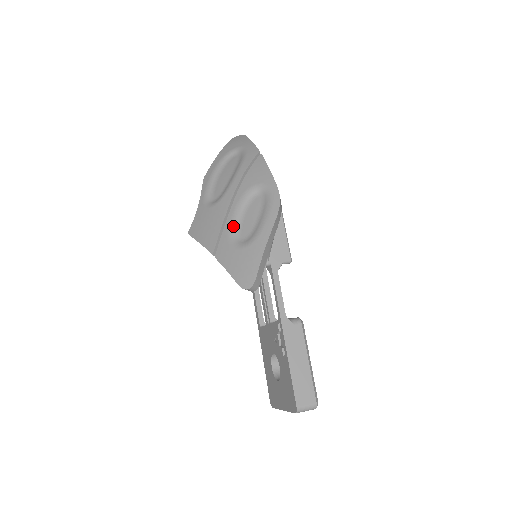
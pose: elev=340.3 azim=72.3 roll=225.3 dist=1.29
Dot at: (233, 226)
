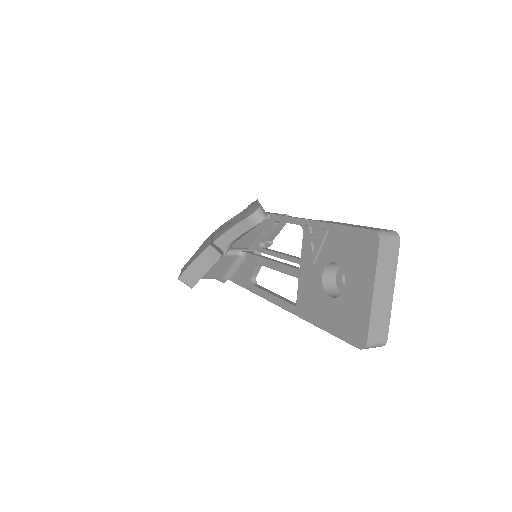
Dot at: (222, 228)
